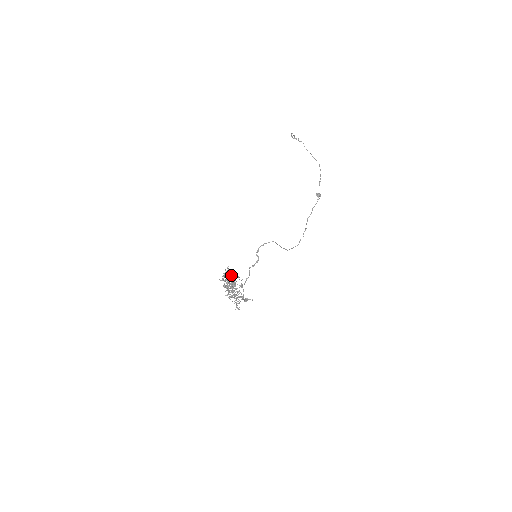
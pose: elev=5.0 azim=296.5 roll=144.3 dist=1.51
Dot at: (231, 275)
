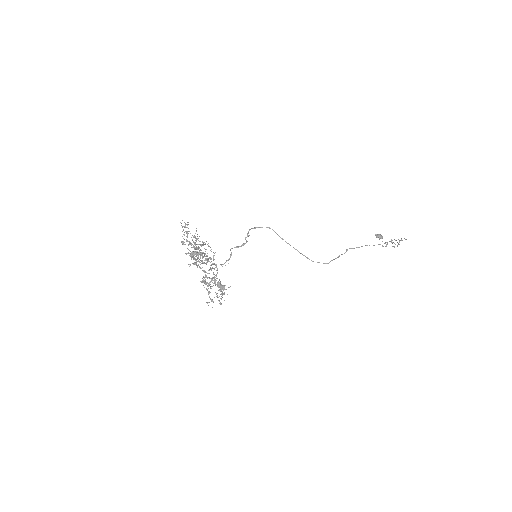
Dot at: occluded
